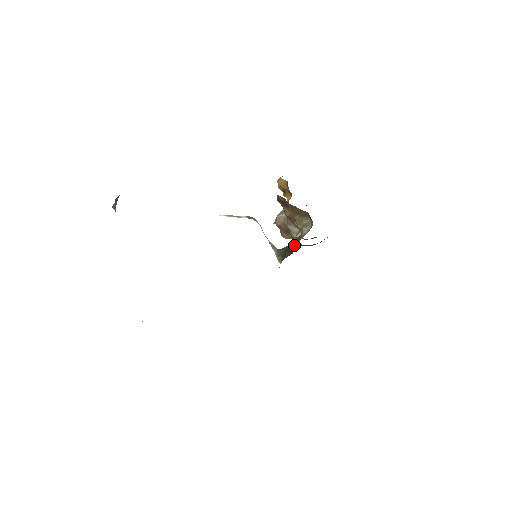
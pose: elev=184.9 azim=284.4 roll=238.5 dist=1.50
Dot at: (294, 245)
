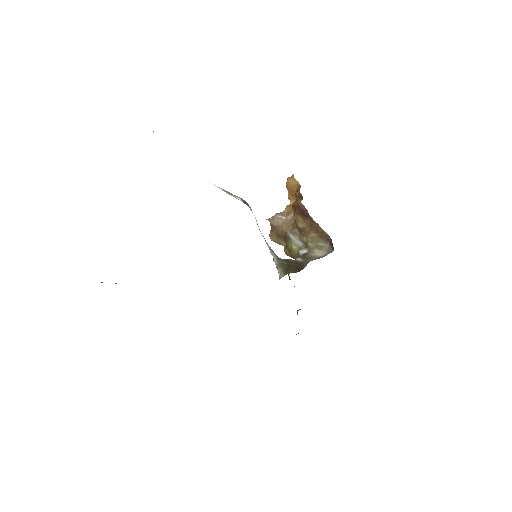
Dot at: (300, 262)
